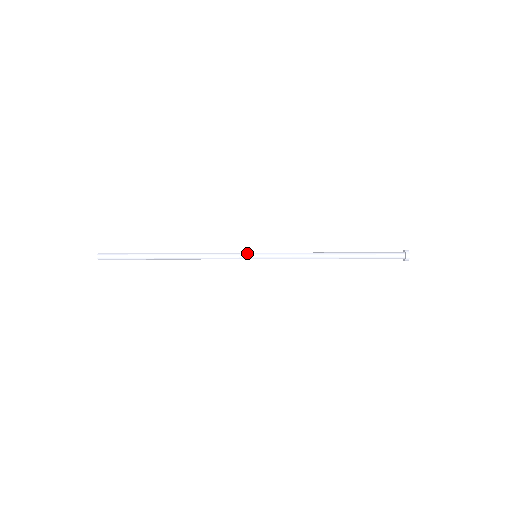
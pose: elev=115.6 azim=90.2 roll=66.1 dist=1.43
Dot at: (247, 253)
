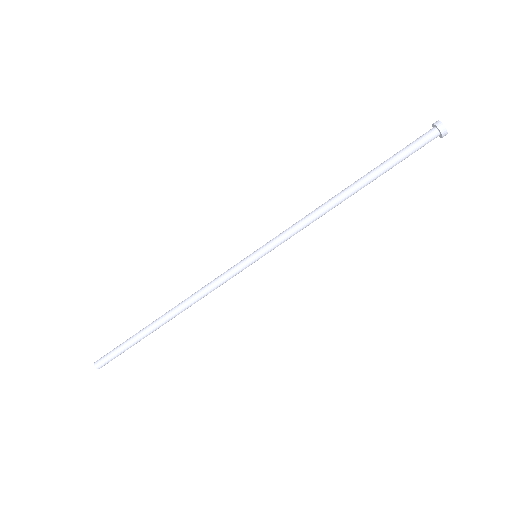
Dot at: (243, 259)
